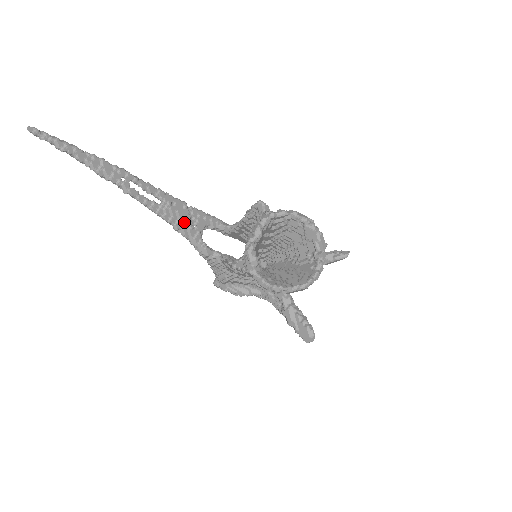
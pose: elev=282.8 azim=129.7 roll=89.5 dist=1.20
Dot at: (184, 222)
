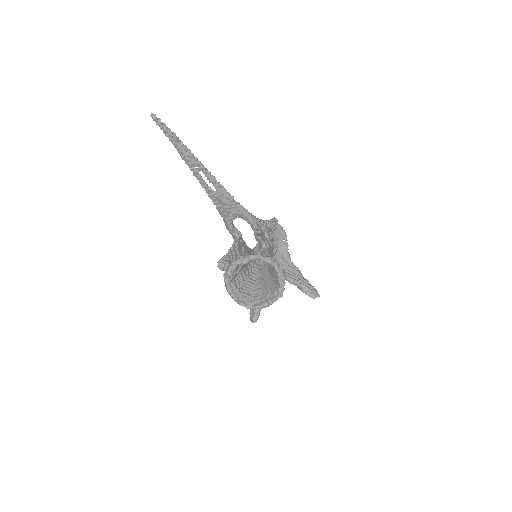
Dot at: (224, 208)
